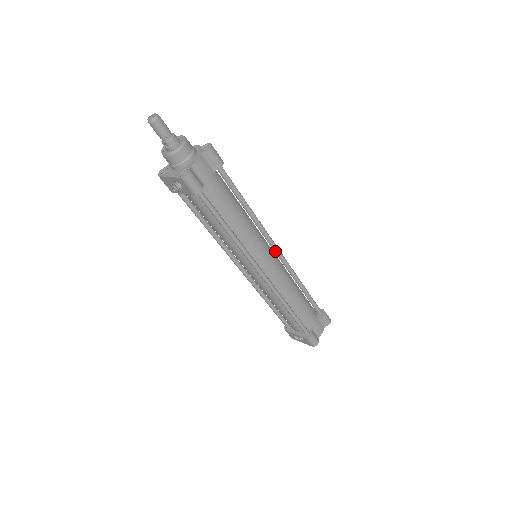
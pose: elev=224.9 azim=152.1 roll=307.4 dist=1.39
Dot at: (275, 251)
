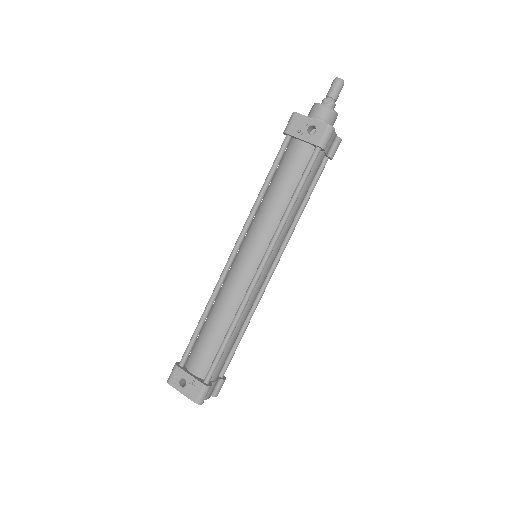
Dot at: (273, 267)
